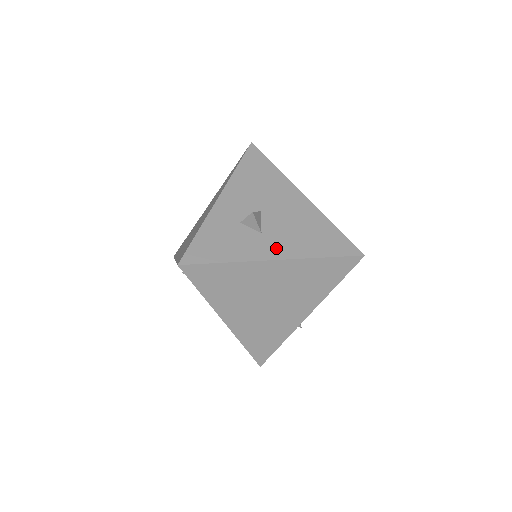
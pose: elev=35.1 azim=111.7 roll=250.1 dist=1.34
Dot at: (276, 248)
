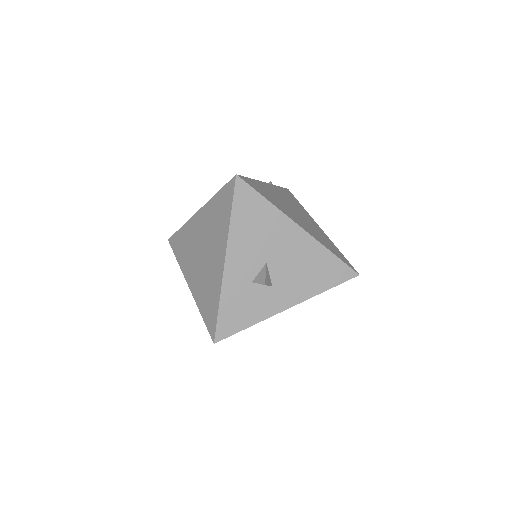
Dot at: (287, 297)
